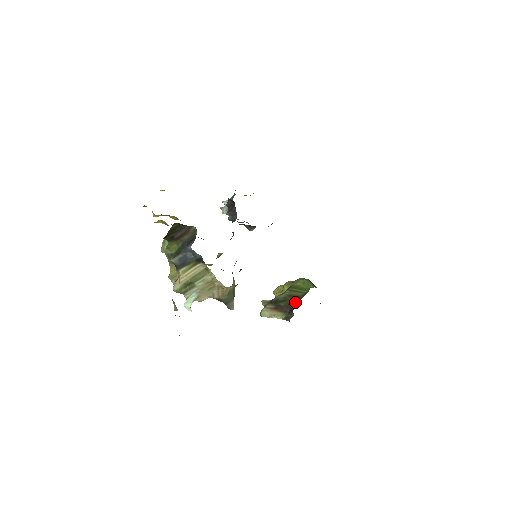
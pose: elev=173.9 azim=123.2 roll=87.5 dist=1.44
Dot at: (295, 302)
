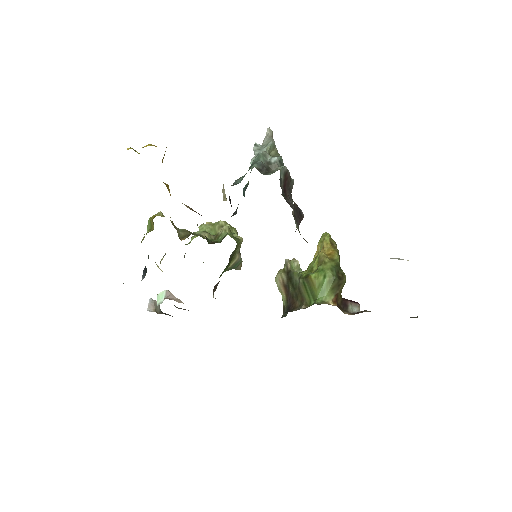
Dot at: (296, 304)
